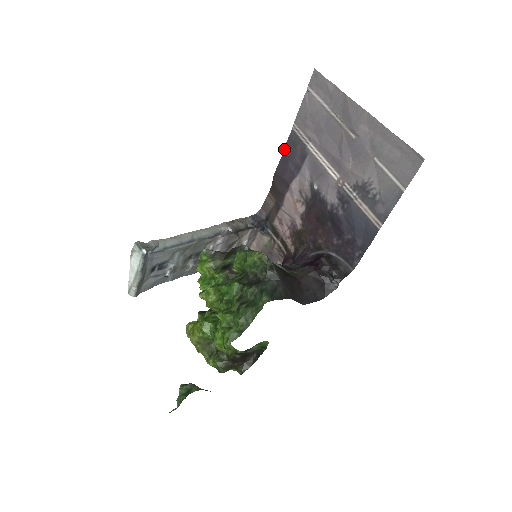
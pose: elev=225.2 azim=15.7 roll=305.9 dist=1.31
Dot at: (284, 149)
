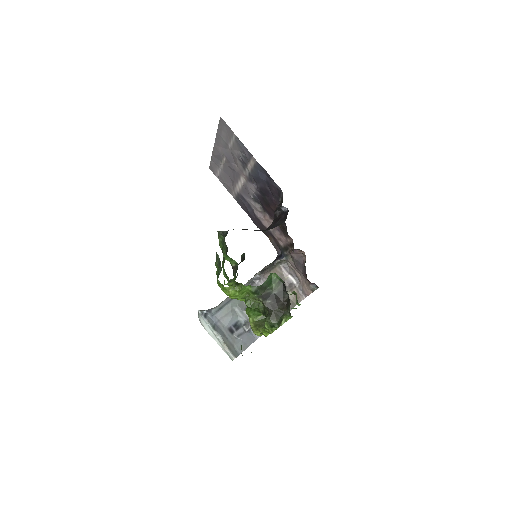
Dot at: (244, 210)
